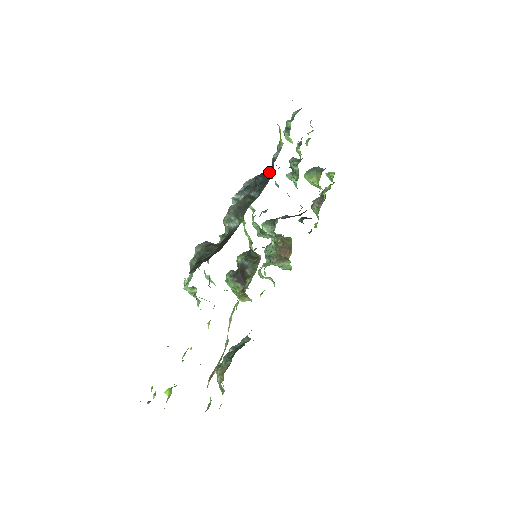
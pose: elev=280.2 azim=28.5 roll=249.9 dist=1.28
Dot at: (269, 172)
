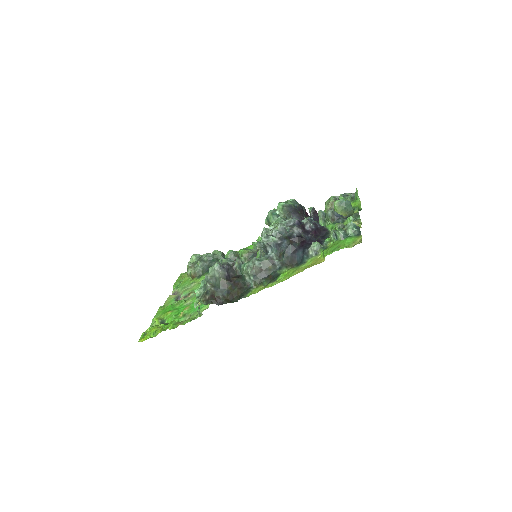
Dot at: (298, 257)
